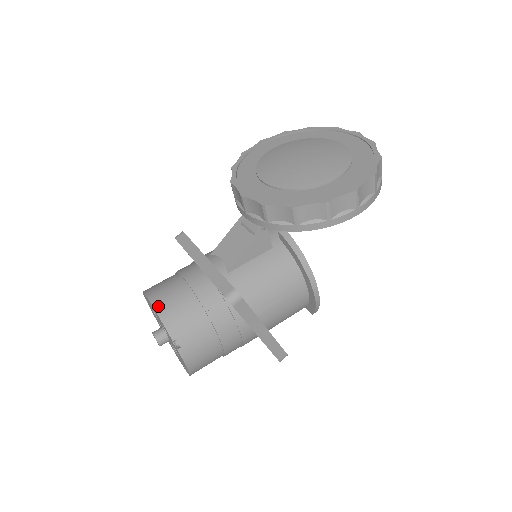
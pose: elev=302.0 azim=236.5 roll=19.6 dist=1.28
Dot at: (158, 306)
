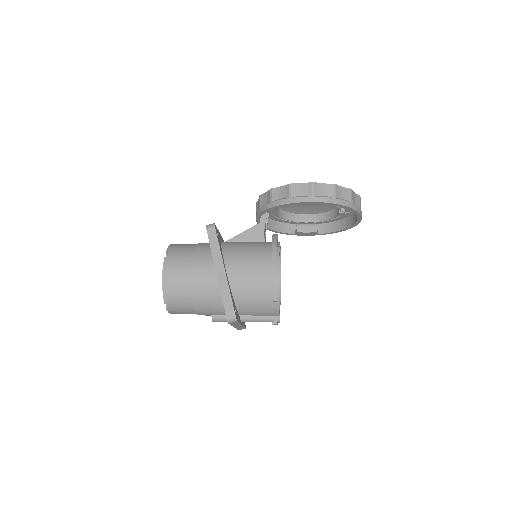
Dot at: occluded
